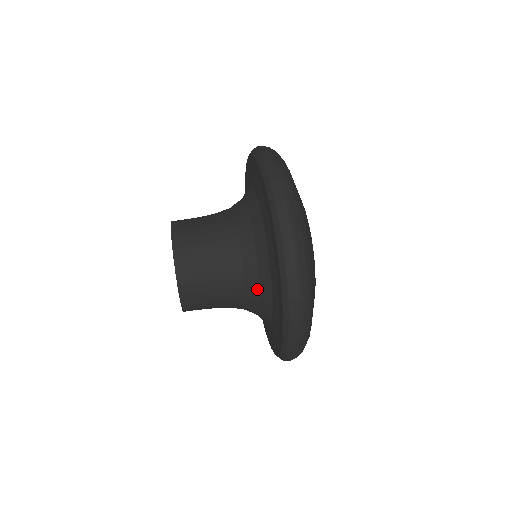
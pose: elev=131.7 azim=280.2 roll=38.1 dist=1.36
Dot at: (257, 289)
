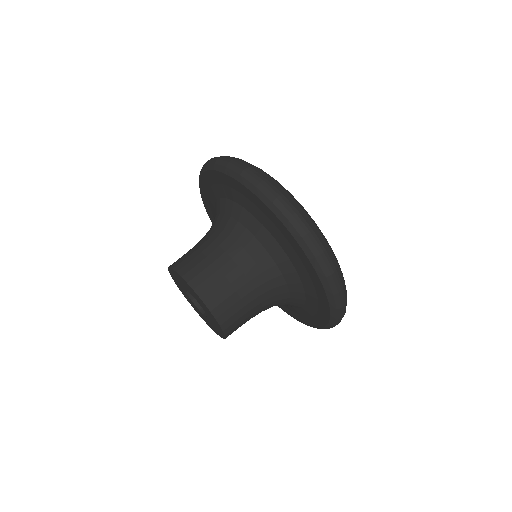
Dot at: occluded
